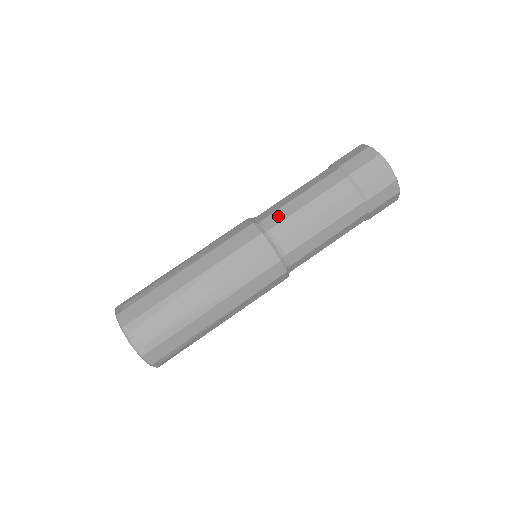
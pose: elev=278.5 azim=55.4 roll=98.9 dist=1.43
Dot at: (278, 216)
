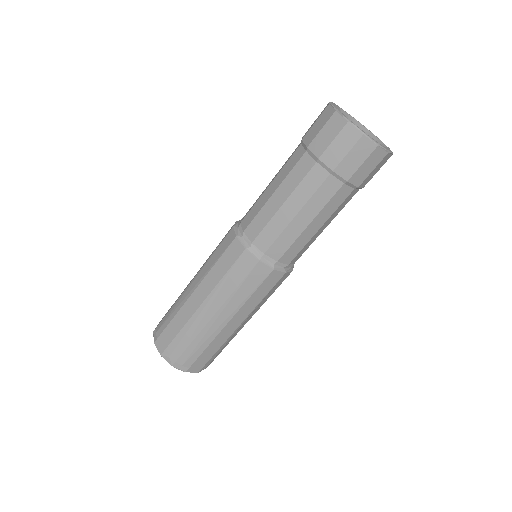
Dot at: (257, 224)
